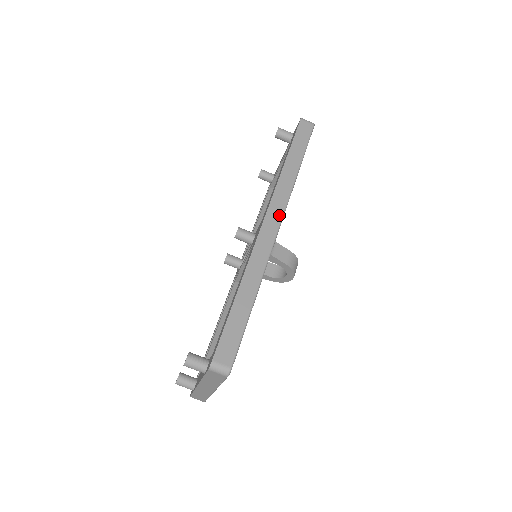
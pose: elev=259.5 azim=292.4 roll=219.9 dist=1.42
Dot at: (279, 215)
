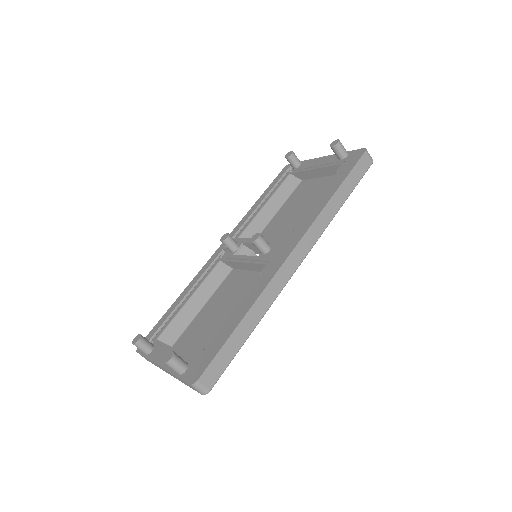
Dot at: (305, 252)
